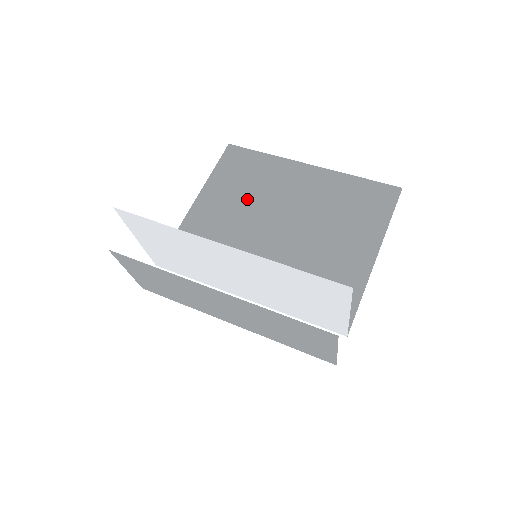
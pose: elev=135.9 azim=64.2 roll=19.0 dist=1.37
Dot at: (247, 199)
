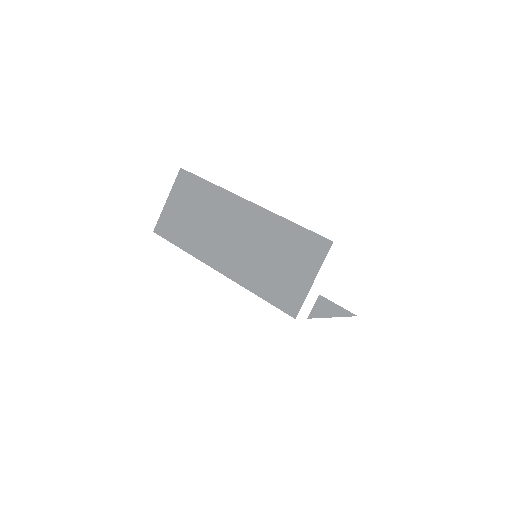
Dot at: occluded
